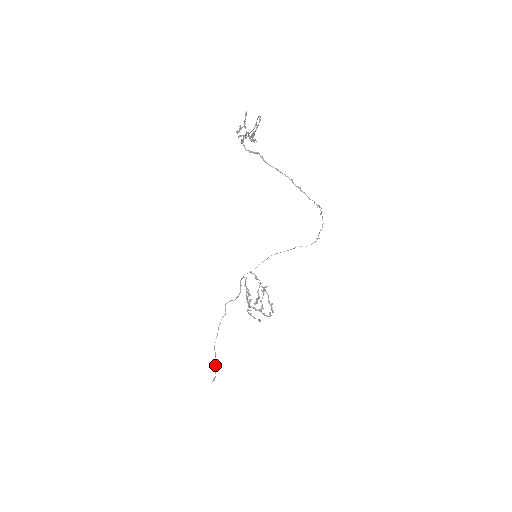
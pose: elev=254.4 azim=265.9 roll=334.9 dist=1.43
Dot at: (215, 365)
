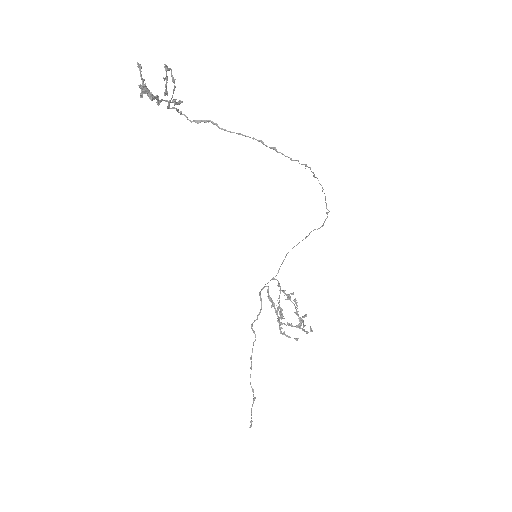
Dot at: (252, 406)
